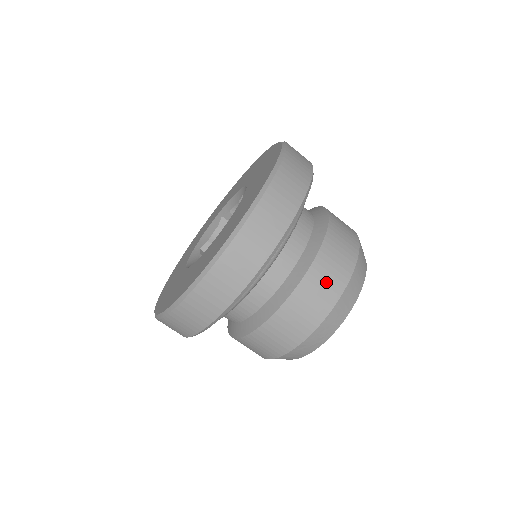
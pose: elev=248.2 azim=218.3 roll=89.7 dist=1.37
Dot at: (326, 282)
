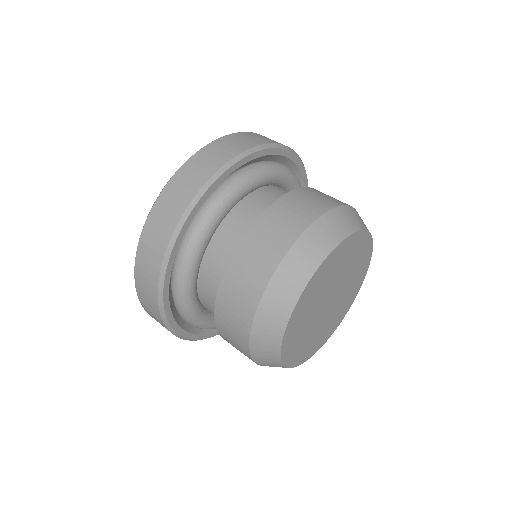
Dot at: (316, 198)
